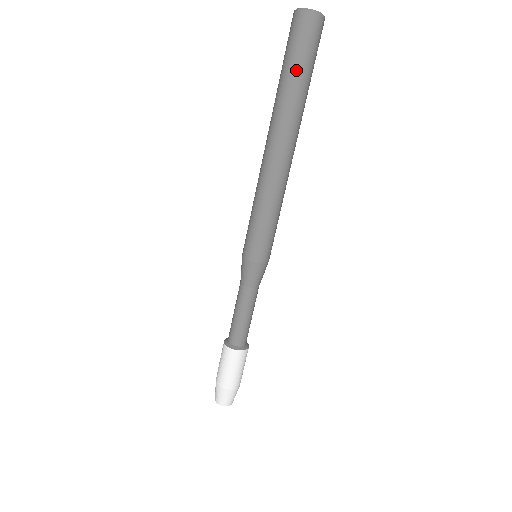
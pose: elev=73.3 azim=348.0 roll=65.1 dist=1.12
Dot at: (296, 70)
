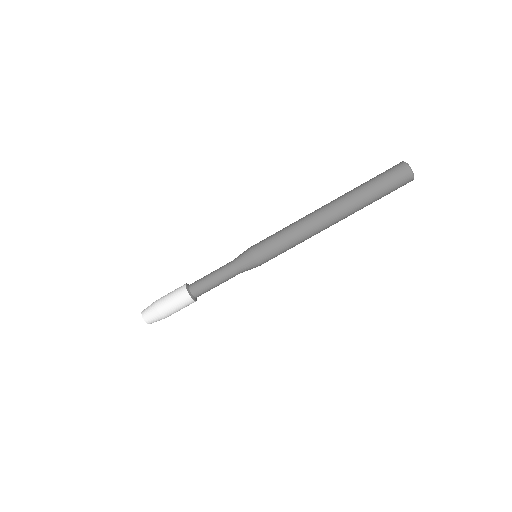
Dot at: (380, 195)
